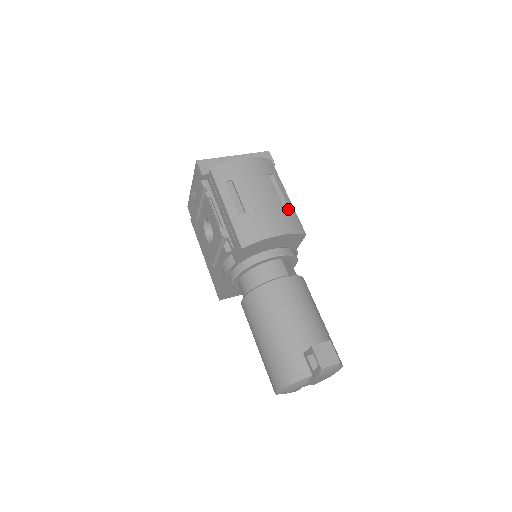
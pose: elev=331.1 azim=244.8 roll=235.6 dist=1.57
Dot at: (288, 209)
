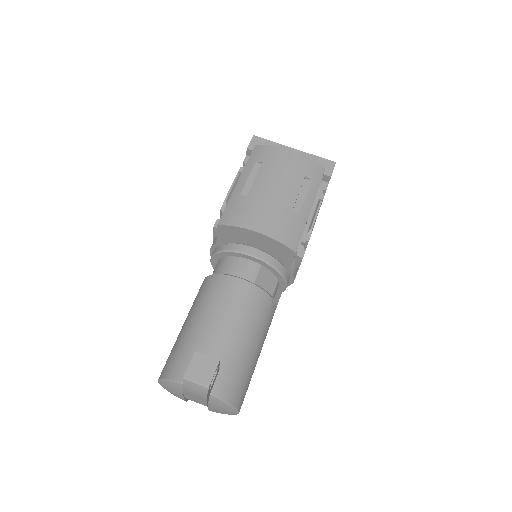
Dot at: (296, 217)
